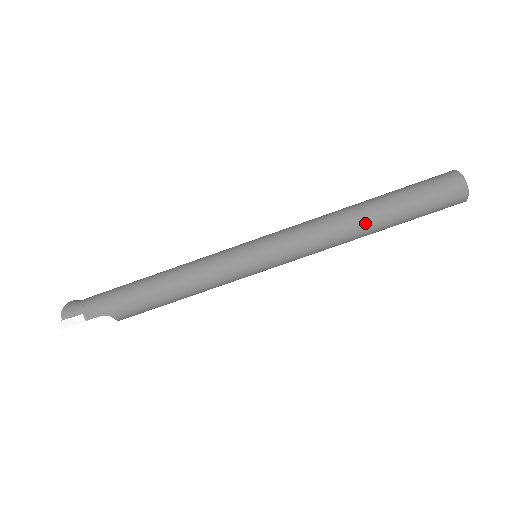
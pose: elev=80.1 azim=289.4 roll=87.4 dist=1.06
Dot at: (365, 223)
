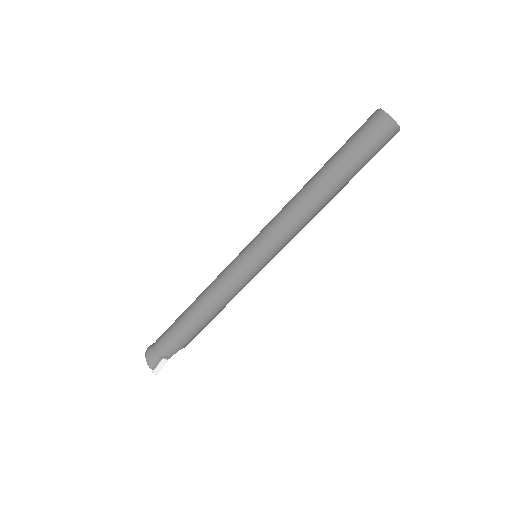
Dot at: (329, 197)
